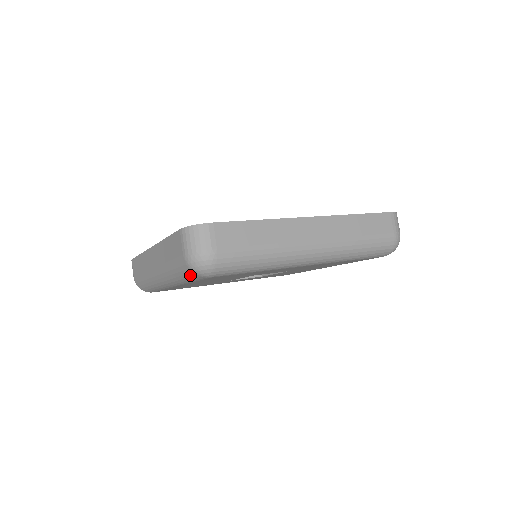
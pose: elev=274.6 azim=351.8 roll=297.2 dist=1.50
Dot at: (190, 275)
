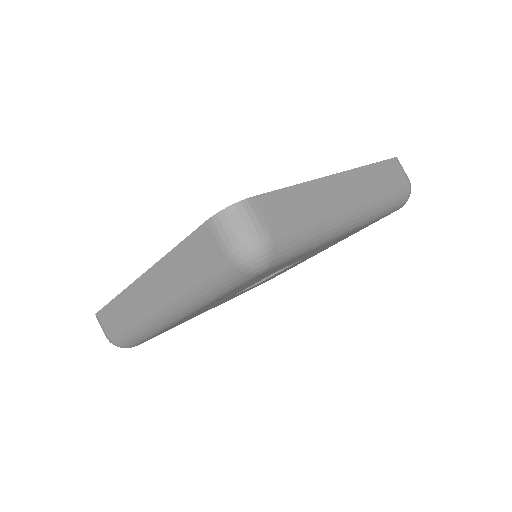
Dot at: (233, 280)
